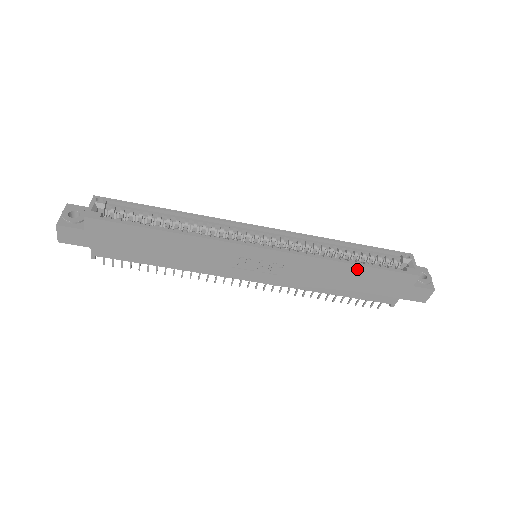
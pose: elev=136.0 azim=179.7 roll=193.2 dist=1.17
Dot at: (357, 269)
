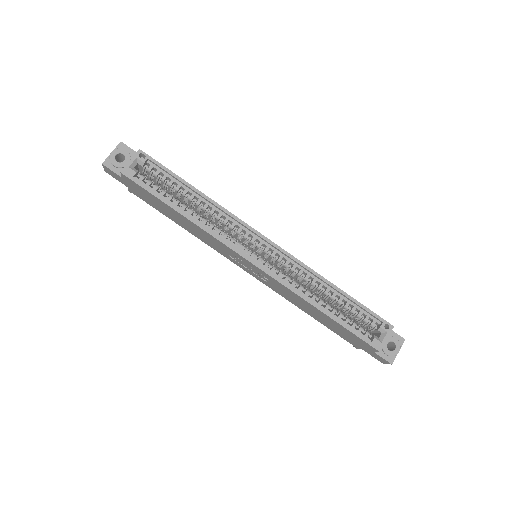
Dot at: (328, 317)
